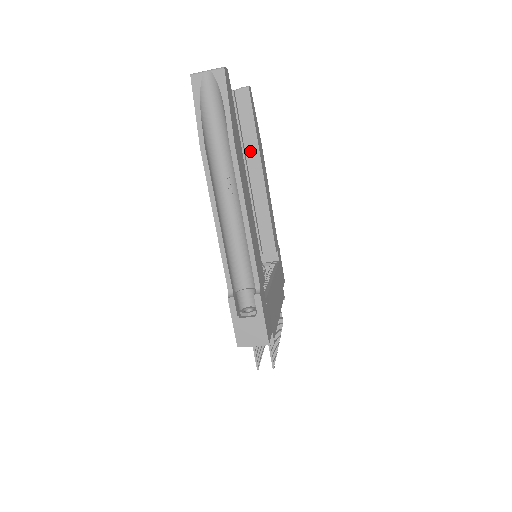
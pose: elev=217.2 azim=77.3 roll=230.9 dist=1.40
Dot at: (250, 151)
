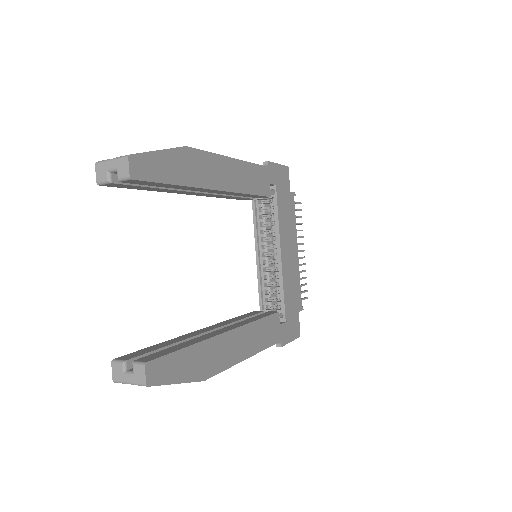
Dot at: occluded
